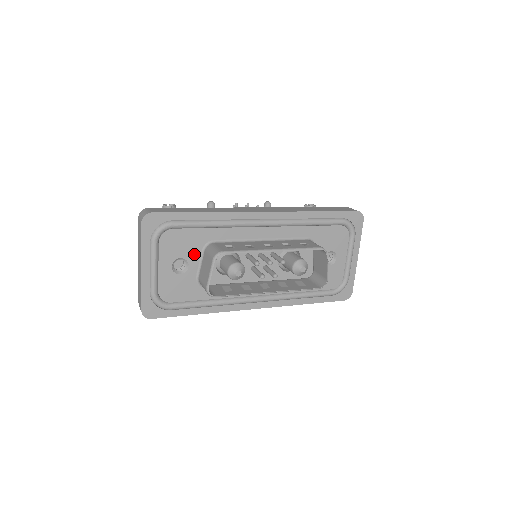
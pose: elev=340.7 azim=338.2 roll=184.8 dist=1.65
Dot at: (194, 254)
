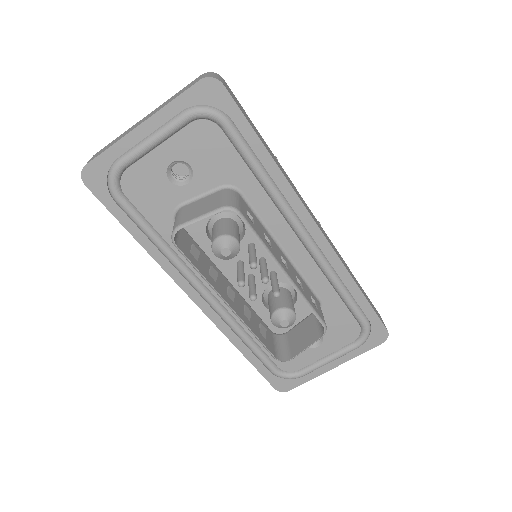
Dot at: (208, 179)
